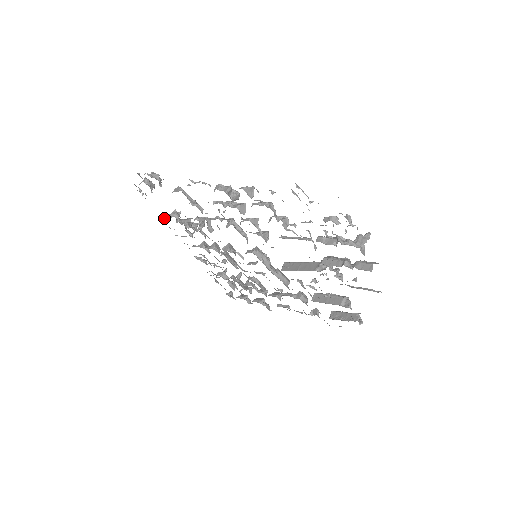
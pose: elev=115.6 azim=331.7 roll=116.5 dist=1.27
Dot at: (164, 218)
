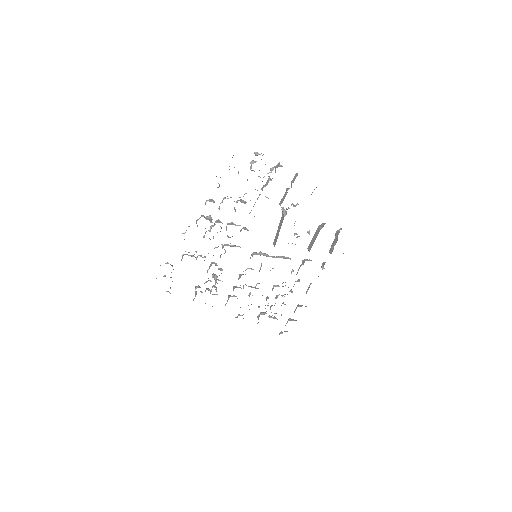
Dot at: occluded
